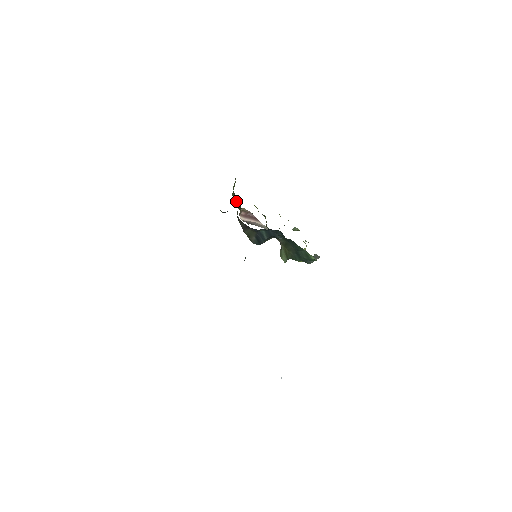
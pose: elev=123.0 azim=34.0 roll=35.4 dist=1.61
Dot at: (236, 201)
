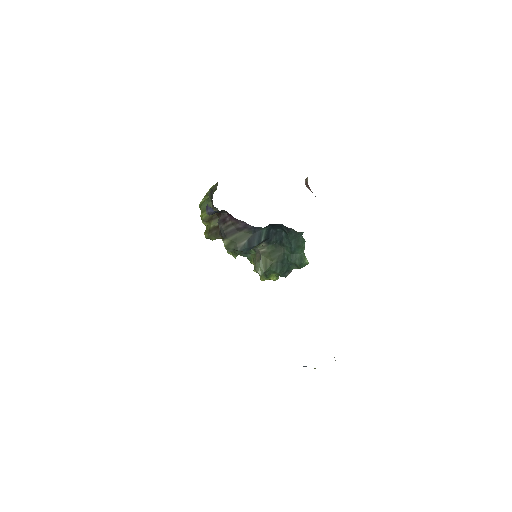
Dot at: occluded
